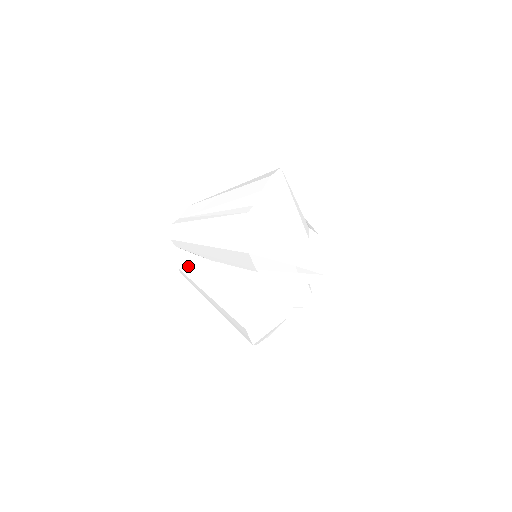
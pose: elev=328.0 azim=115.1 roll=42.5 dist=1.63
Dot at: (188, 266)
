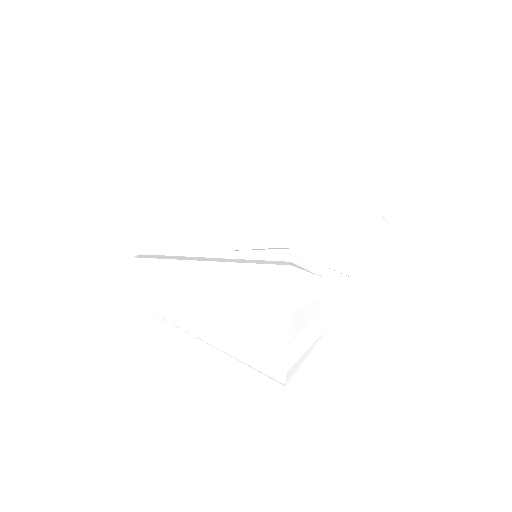
Dot at: (153, 266)
